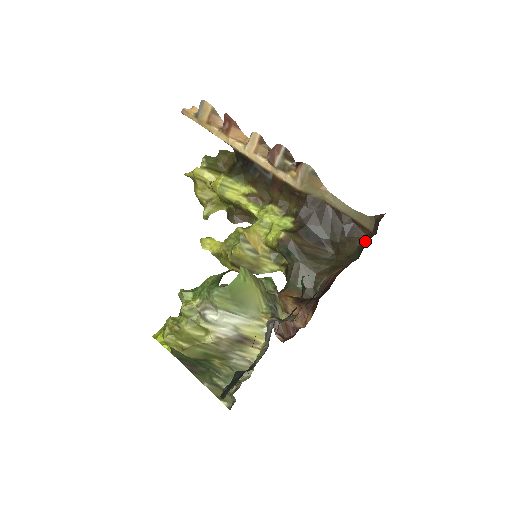
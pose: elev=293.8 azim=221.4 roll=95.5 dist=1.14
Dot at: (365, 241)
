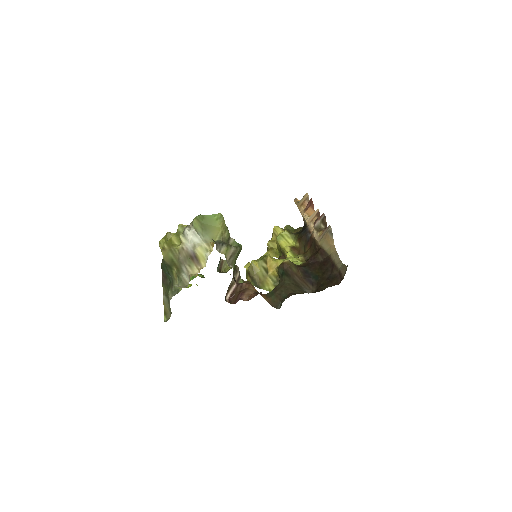
Dot at: occluded
